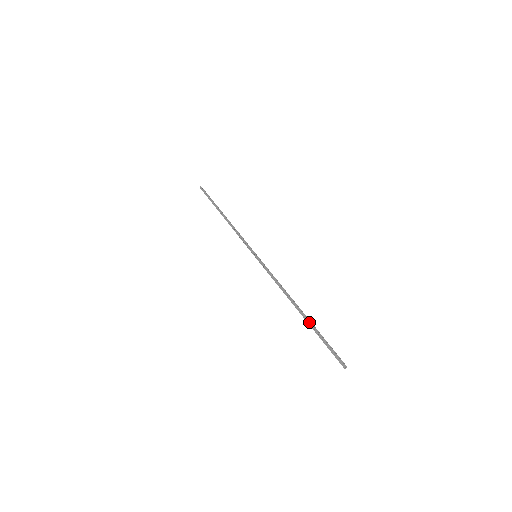
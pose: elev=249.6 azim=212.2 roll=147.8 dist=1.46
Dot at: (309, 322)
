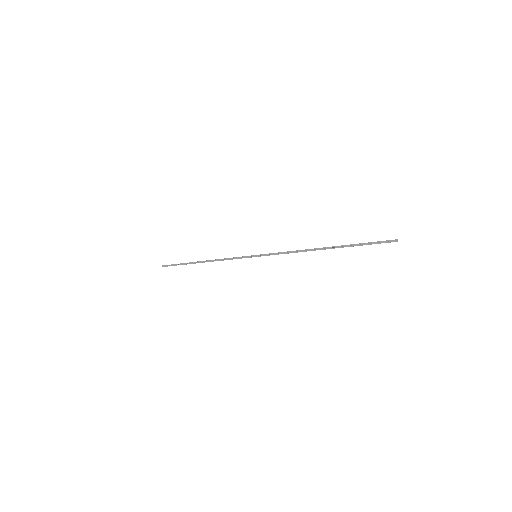
Dot at: (341, 246)
